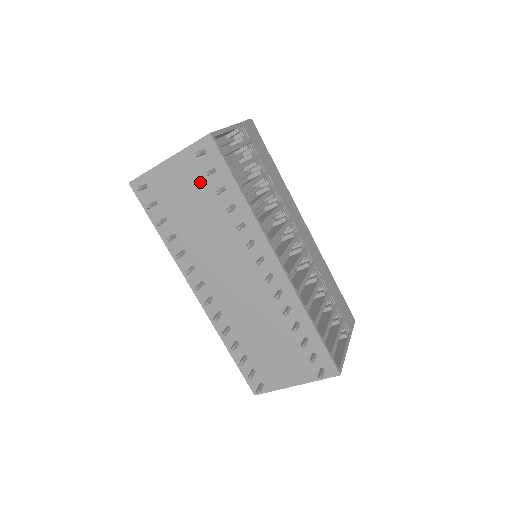
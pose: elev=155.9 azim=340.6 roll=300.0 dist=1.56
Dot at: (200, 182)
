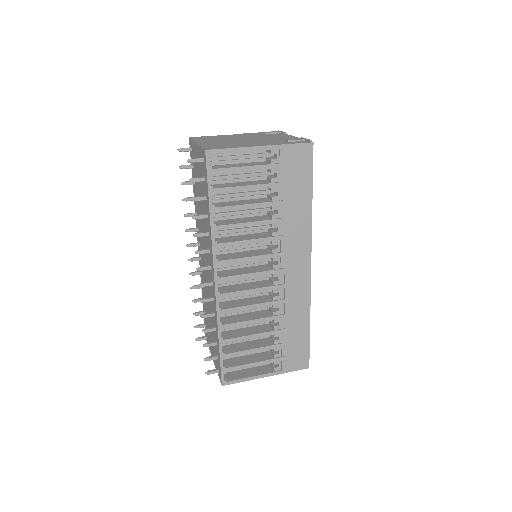
Dot at: occluded
